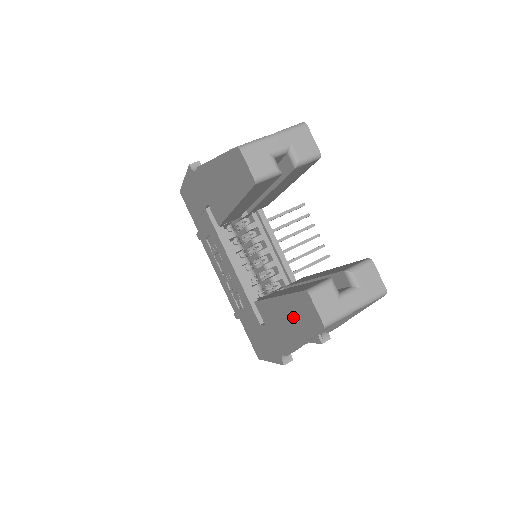
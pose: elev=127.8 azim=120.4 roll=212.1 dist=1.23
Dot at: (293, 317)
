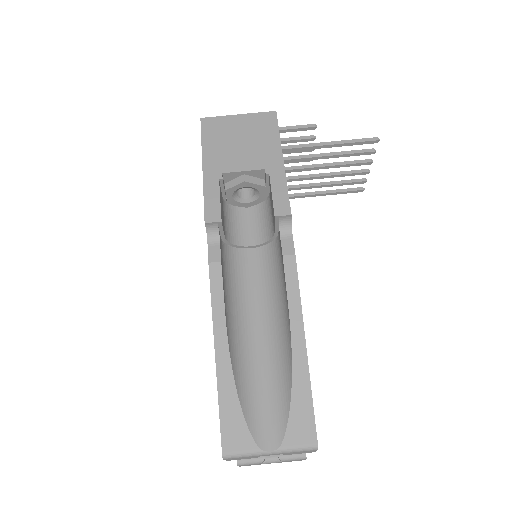
Dot at: occluded
